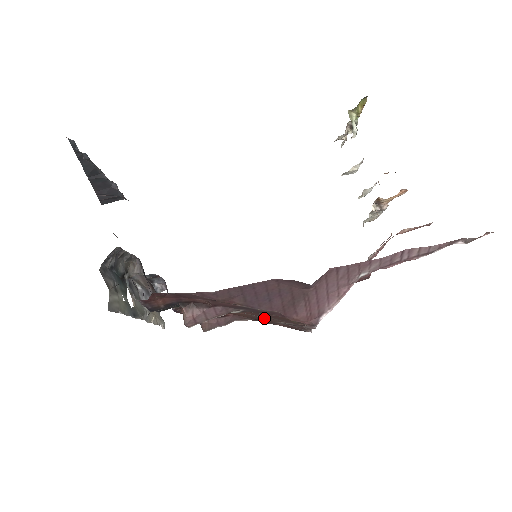
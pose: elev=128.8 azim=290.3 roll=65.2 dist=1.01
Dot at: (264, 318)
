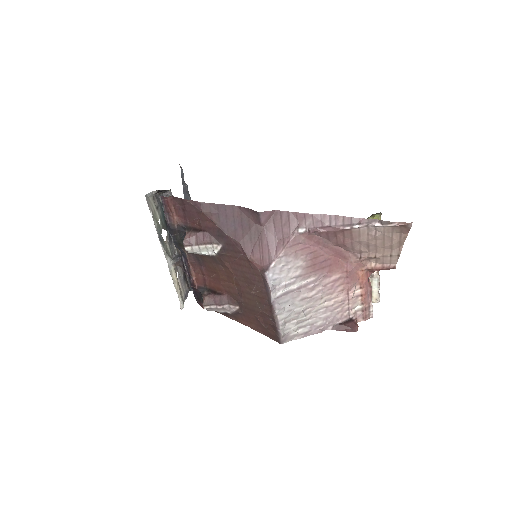
Dot at: (242, 285)
